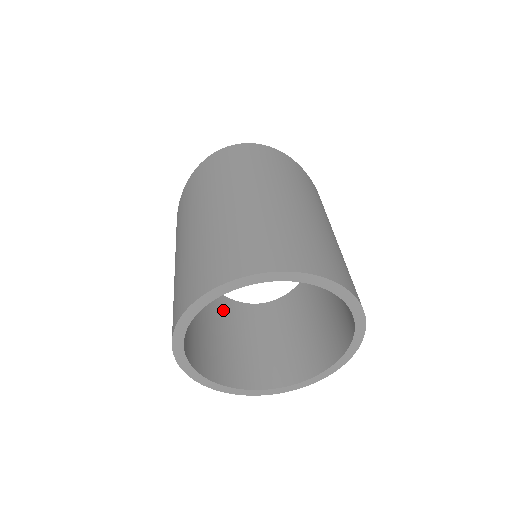
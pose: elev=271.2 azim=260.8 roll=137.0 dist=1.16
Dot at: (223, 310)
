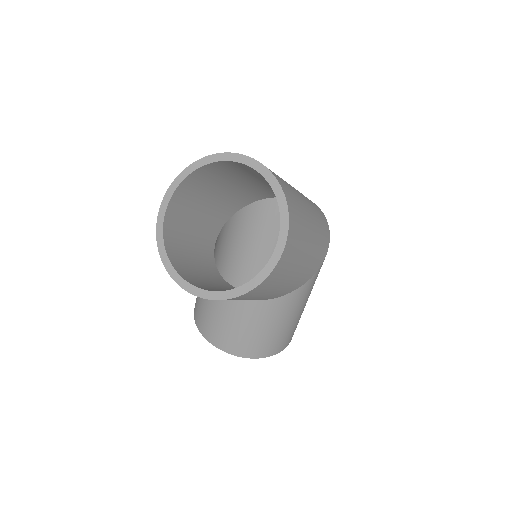
Dot at: (206, 257)
